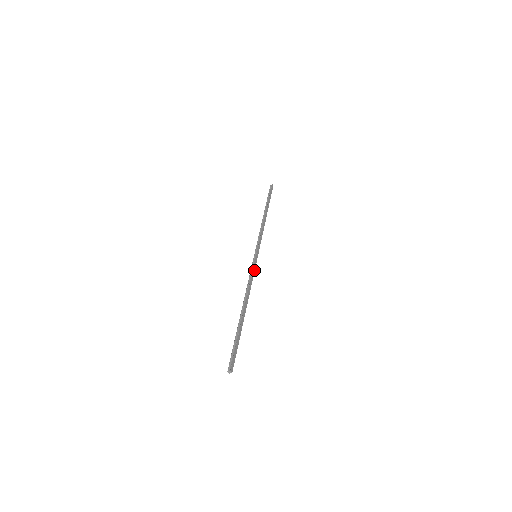
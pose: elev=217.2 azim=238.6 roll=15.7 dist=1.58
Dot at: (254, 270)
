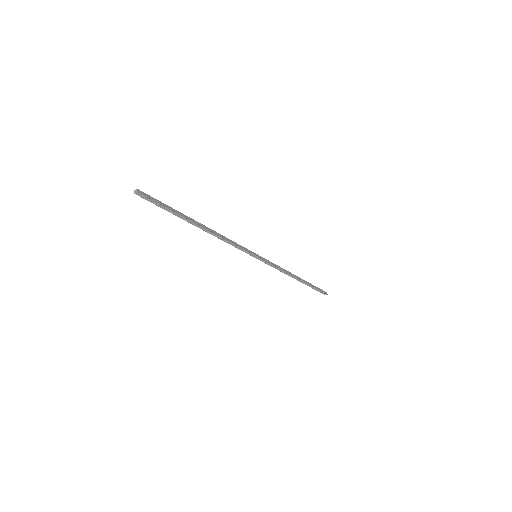
Dot at: (243, 248)
